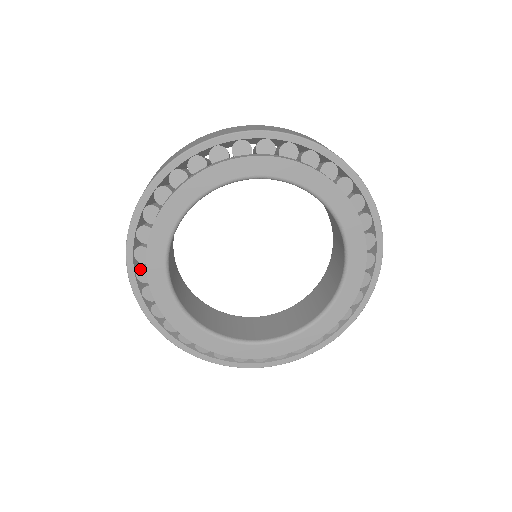
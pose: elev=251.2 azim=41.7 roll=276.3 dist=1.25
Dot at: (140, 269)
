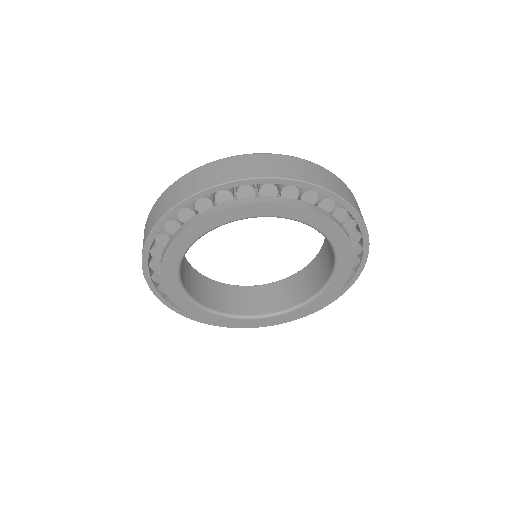
Dot at: (160, 287)
